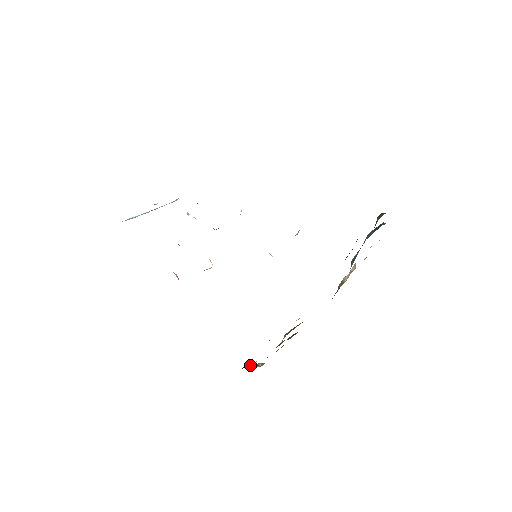
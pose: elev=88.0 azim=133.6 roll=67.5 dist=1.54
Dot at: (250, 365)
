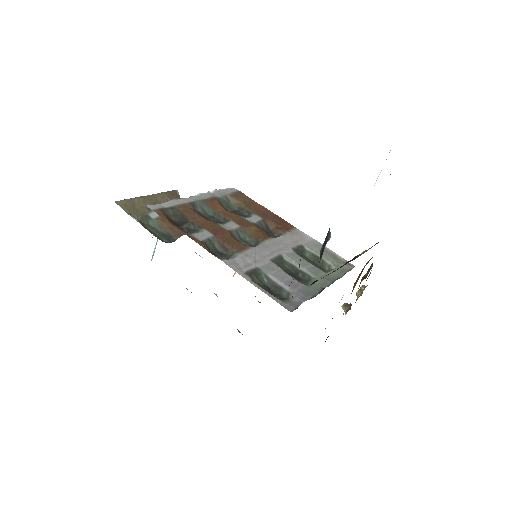
Dot at: (344, 310)
